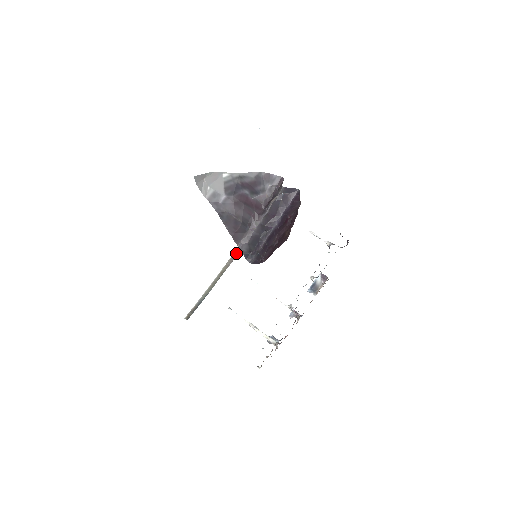
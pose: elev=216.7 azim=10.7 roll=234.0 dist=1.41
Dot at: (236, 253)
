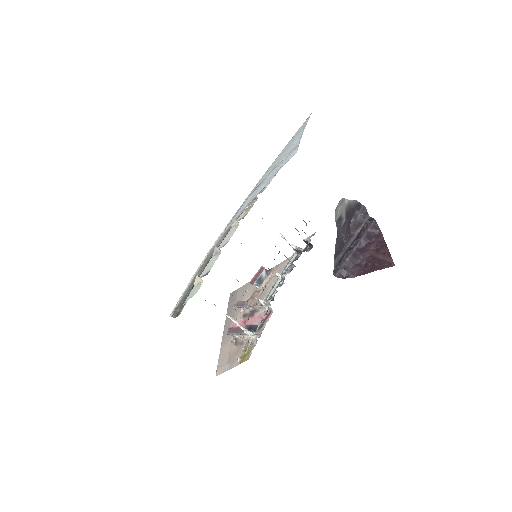
Dot at: occluded
